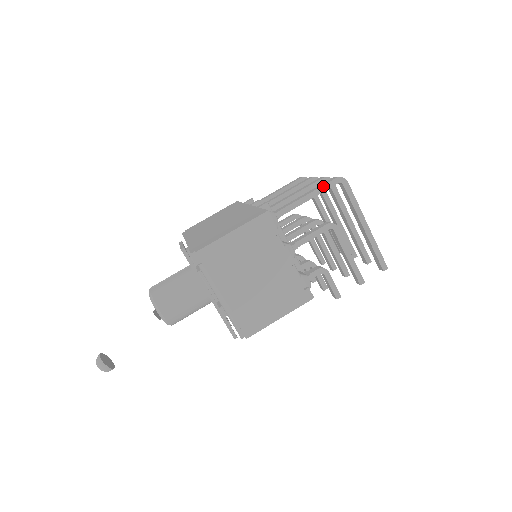
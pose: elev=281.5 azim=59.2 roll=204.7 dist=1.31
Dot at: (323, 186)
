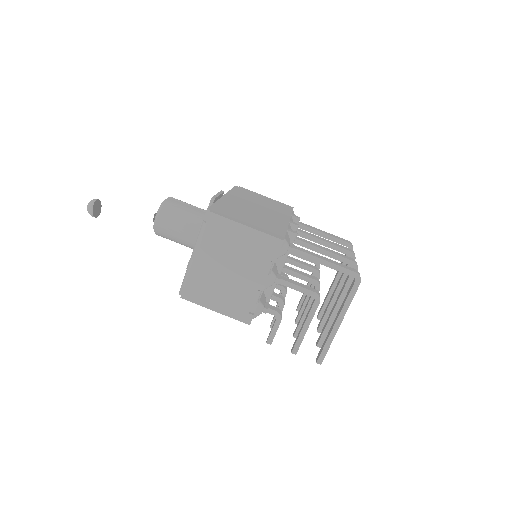
Dot at: (341, 267)
